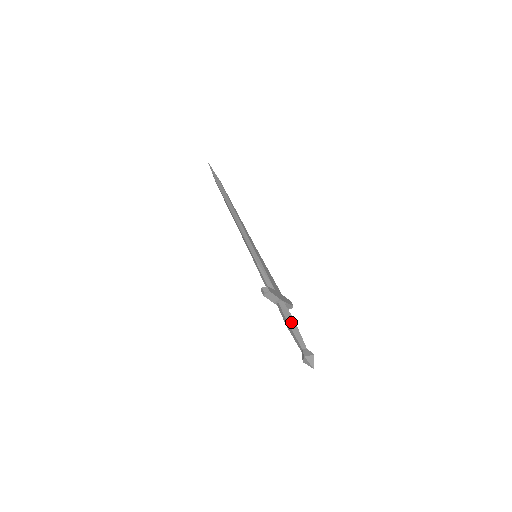
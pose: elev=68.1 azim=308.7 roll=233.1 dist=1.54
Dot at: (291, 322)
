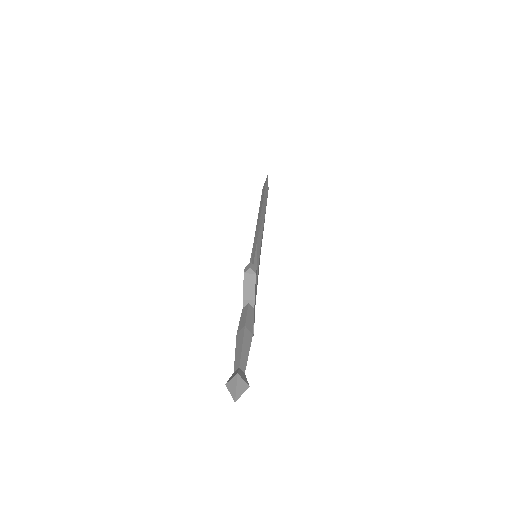
Dot at: (248, 331)
